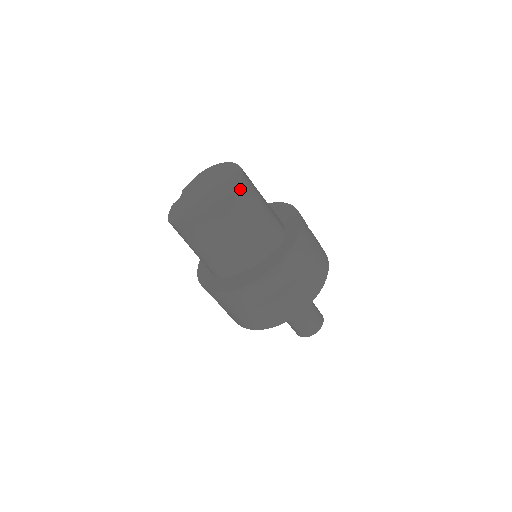
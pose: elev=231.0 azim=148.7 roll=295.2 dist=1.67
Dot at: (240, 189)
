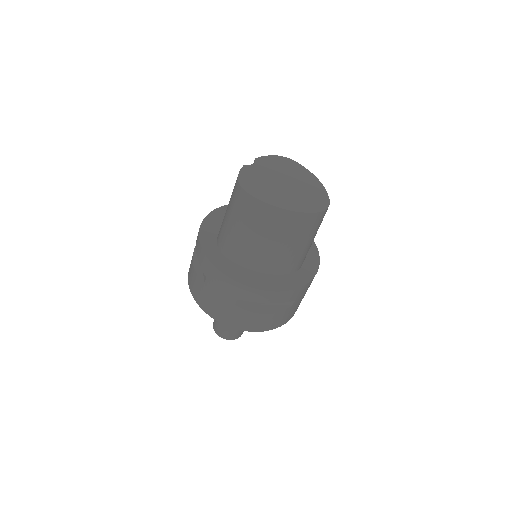
Dot at: (321, 215)
